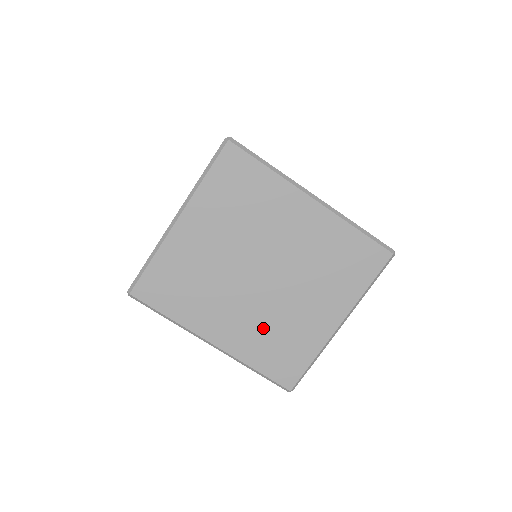
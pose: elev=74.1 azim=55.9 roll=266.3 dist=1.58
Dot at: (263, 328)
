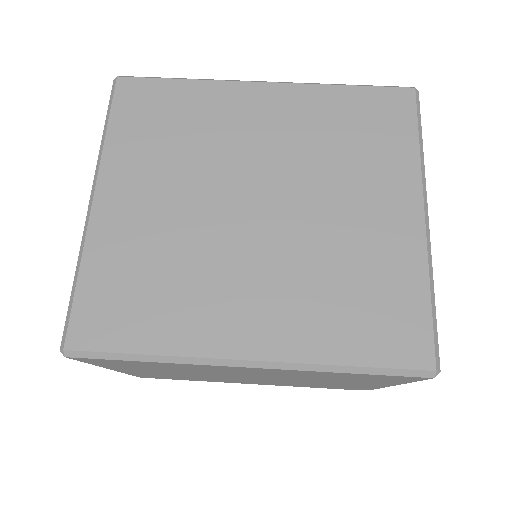
Dot at: (313, 284)
